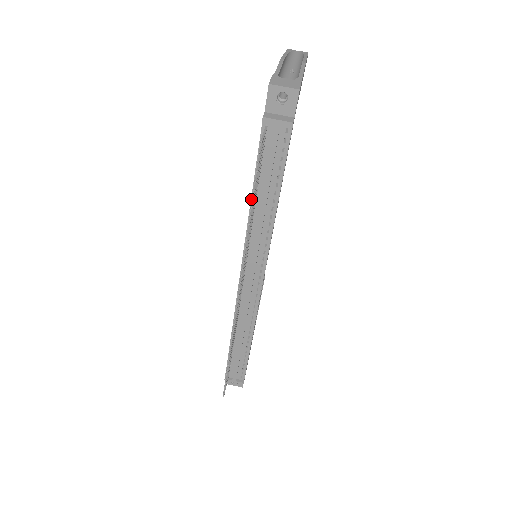
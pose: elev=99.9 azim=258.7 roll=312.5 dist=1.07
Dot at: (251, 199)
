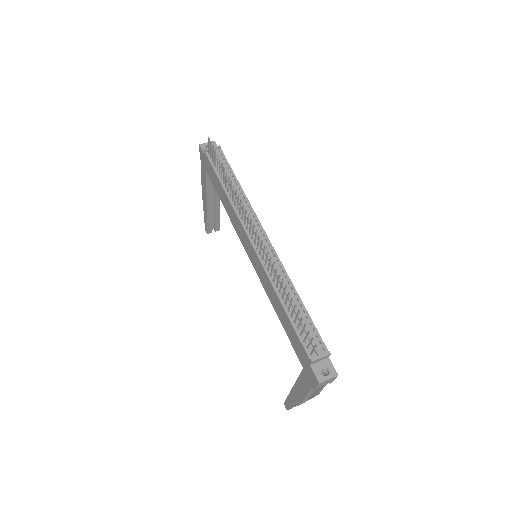
Dot at: (224, 189)
